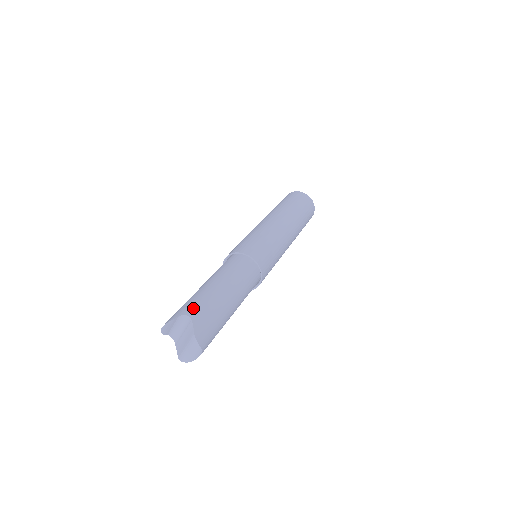
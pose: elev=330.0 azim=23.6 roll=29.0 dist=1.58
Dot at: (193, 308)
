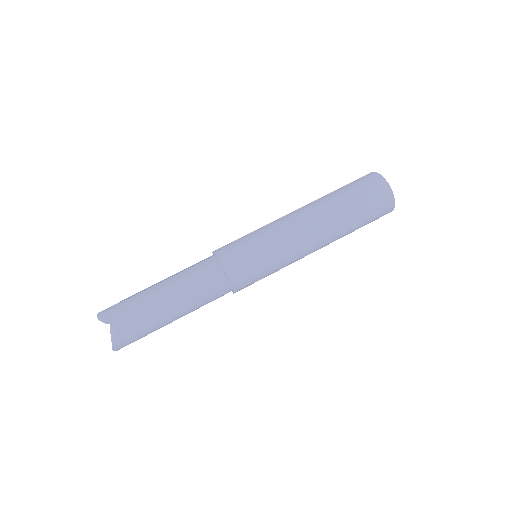
Dot at: (127, 323)
